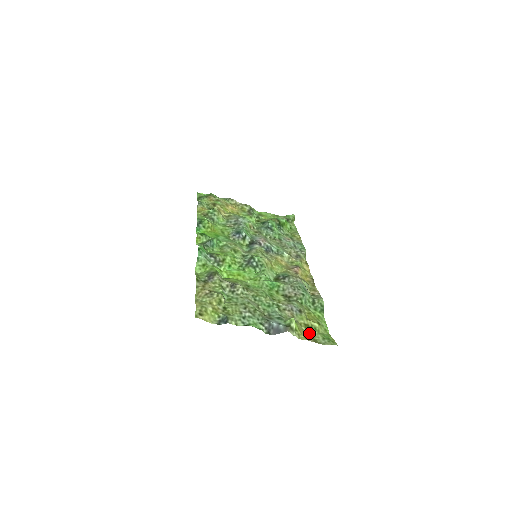
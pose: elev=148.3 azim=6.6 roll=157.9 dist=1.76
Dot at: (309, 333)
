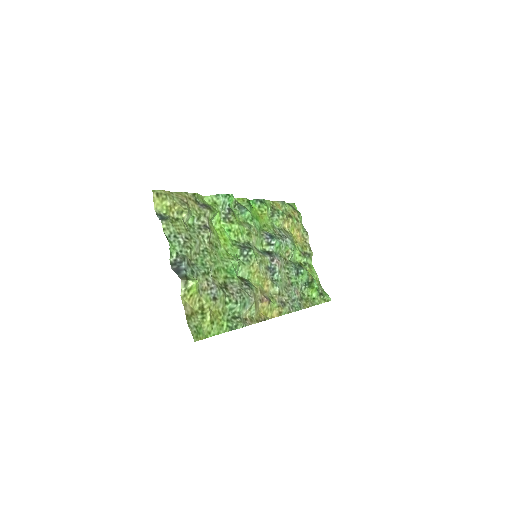
Dot at: (195, 312)
